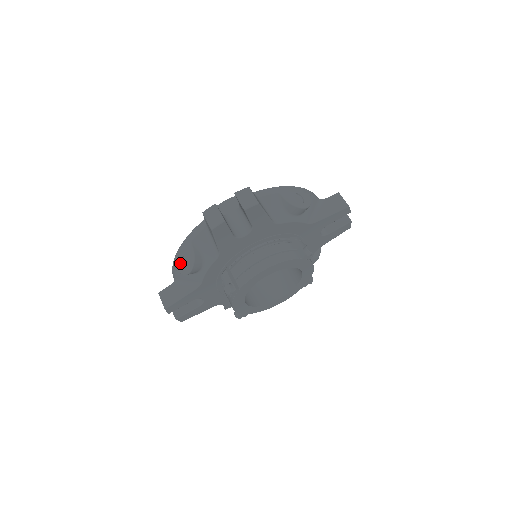
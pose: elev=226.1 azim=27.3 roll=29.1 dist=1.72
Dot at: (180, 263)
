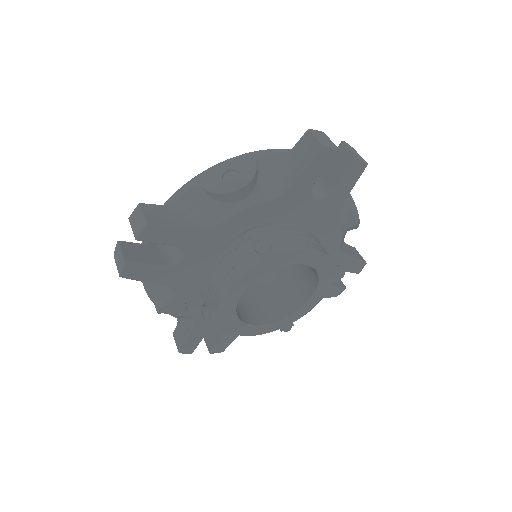
Dot at: (219, 176)
